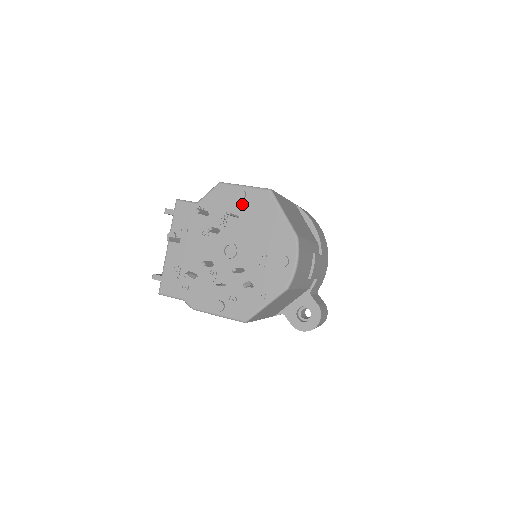
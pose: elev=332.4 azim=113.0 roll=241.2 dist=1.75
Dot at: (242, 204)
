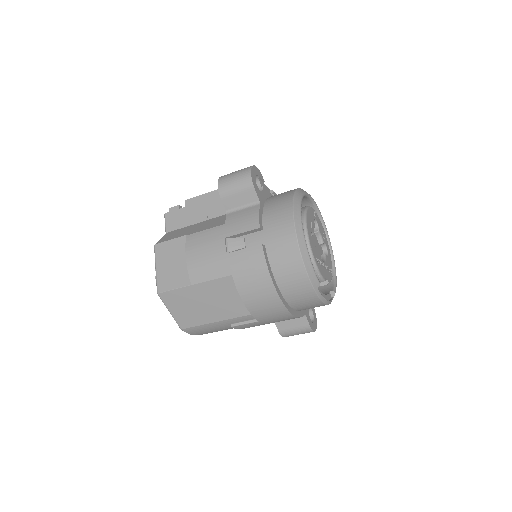
Dot at: occluded
